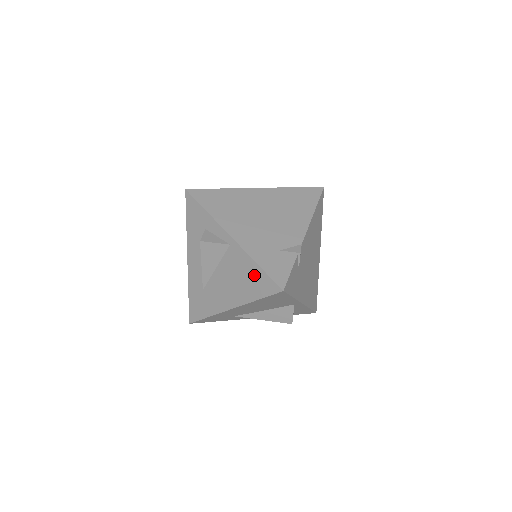
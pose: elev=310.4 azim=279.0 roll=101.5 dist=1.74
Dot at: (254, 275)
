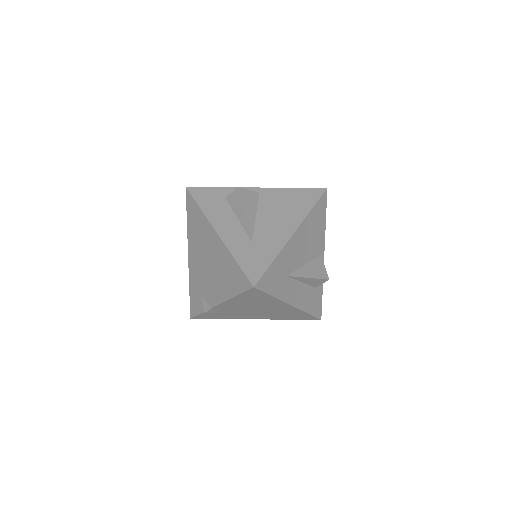
Dot at: (296, 195)
